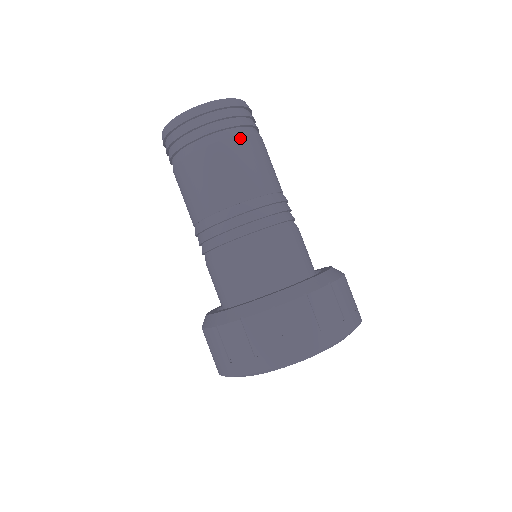
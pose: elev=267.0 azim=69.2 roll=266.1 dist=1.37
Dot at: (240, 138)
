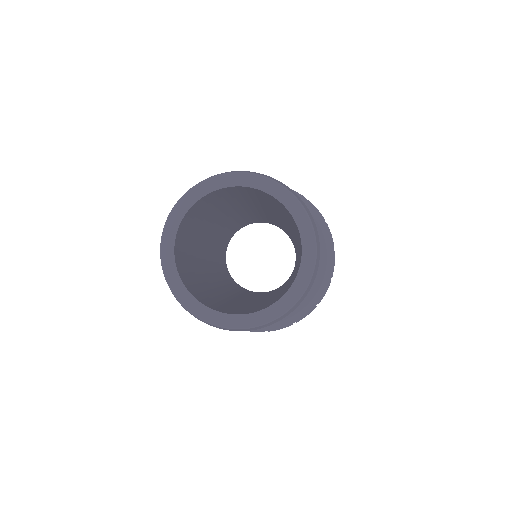
Dot at: occluded
